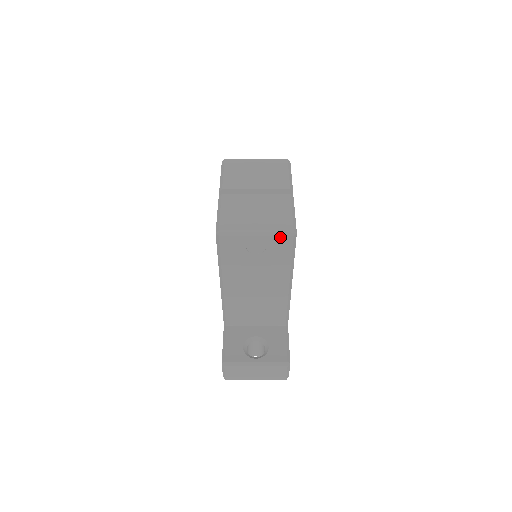
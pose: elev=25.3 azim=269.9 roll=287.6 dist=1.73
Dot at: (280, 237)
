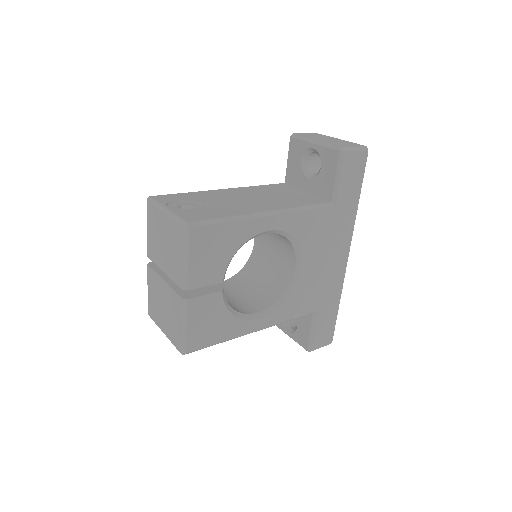
Dot at: occluded
